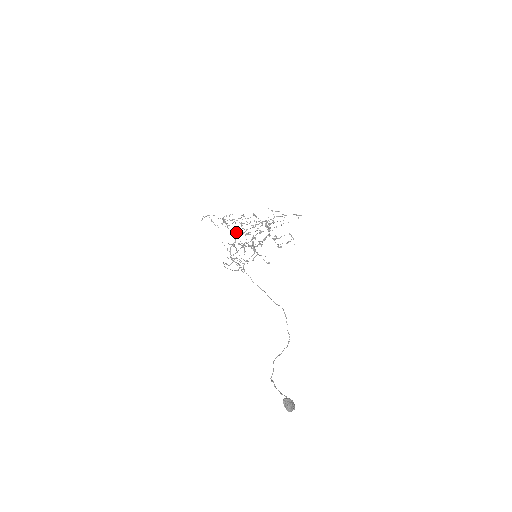
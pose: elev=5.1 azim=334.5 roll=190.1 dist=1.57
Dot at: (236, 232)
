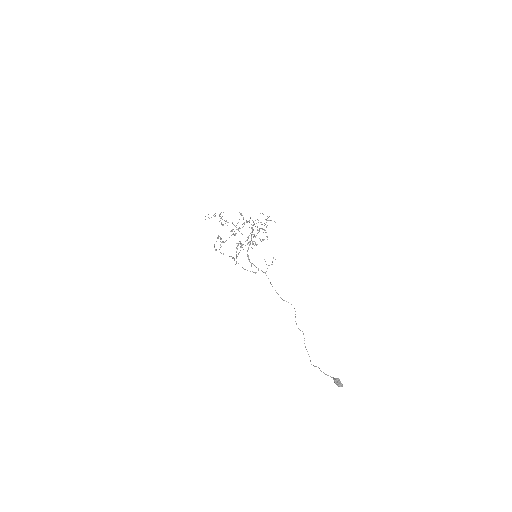
Dot at: (251, 236)
